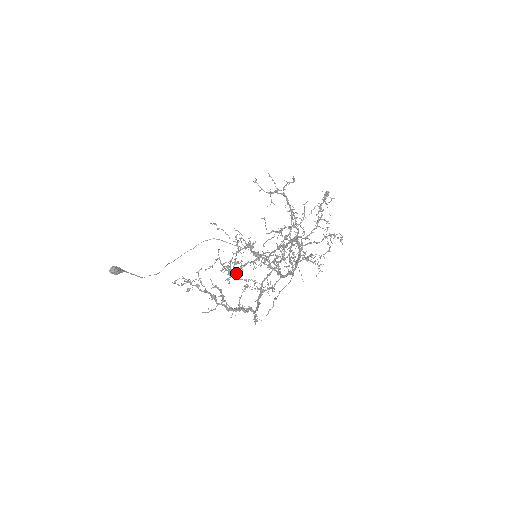
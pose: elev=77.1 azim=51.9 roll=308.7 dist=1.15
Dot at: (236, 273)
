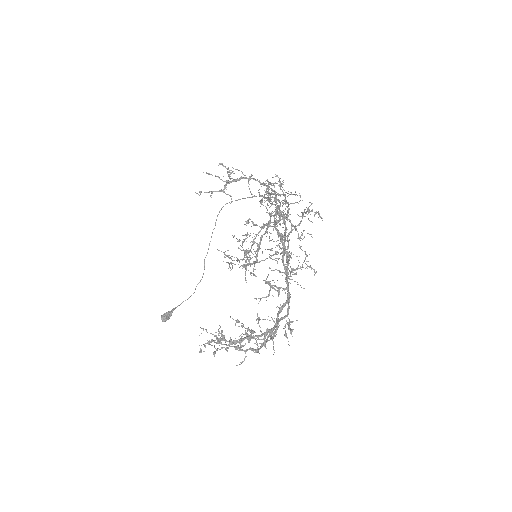
Dot at: (257, 259)
